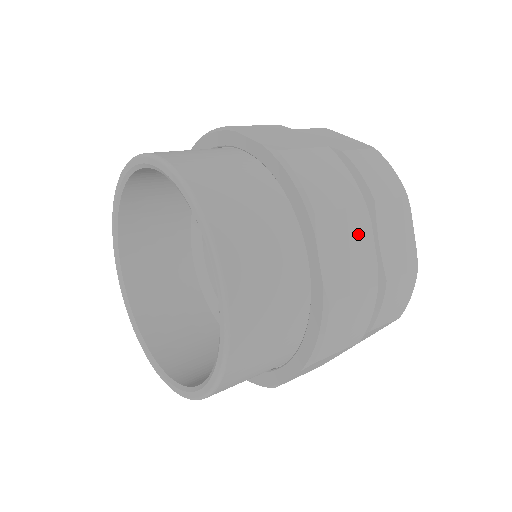
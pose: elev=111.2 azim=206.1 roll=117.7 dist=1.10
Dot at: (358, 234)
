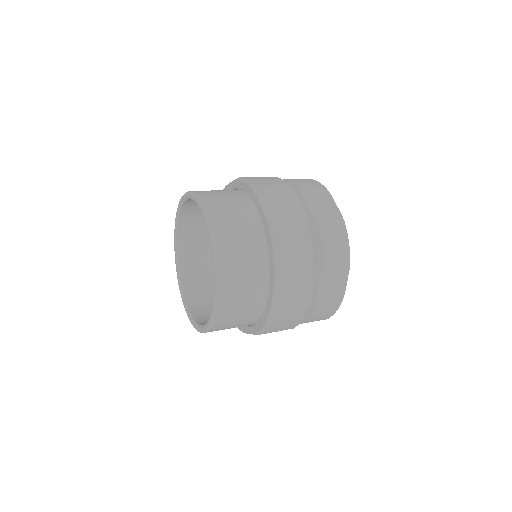
Dot at: (288, 199)
